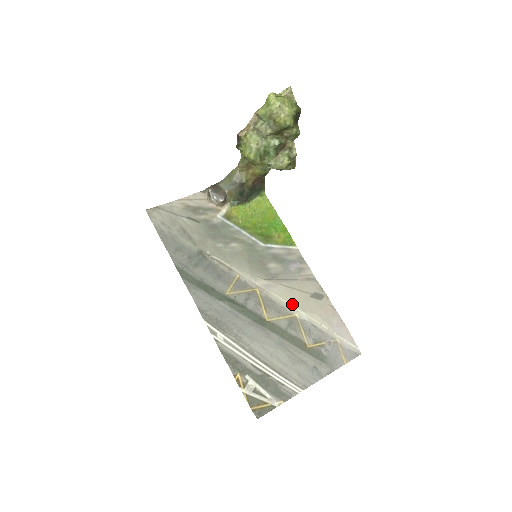
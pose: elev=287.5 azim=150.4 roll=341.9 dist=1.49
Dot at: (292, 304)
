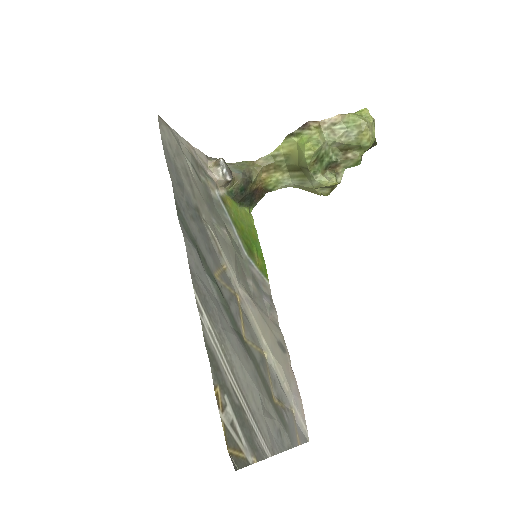
Dot at: (264, 338)
